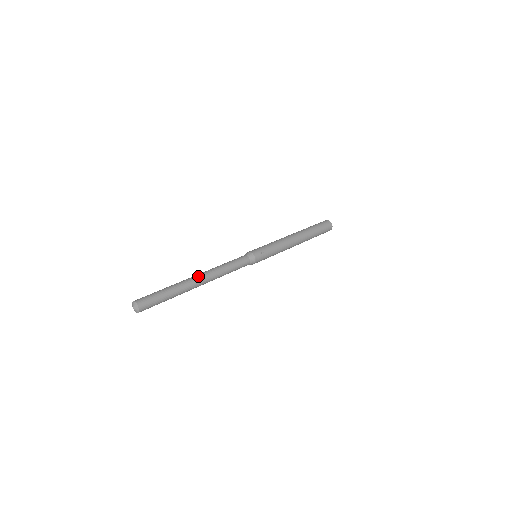
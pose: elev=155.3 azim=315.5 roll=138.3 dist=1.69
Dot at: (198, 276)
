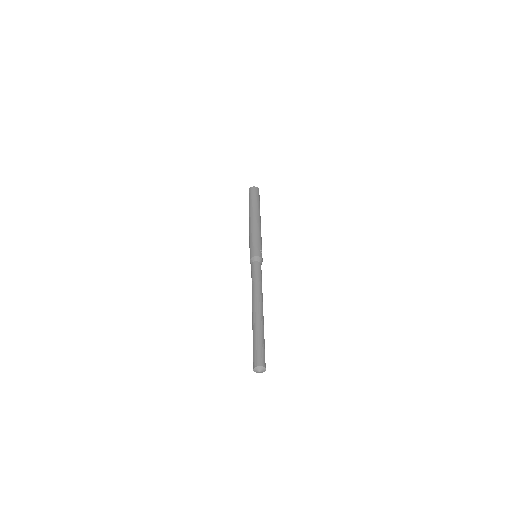
Dot at: (260, 307)
